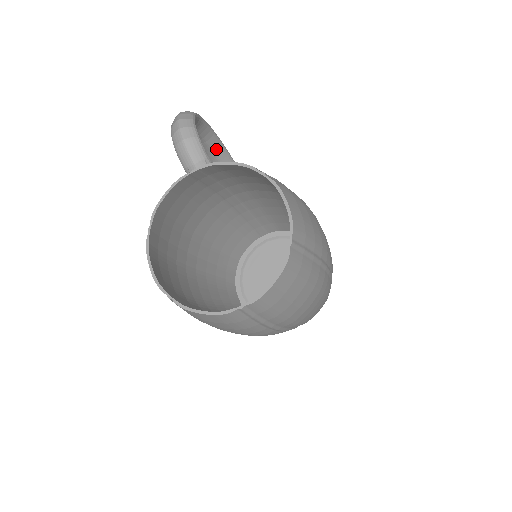
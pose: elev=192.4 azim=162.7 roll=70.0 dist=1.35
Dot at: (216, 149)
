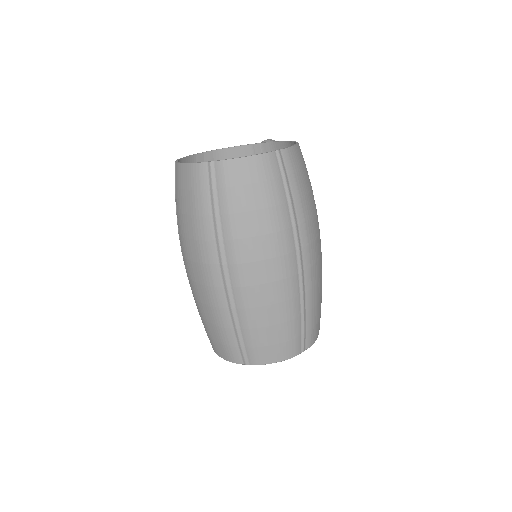
Dot at: occluded
